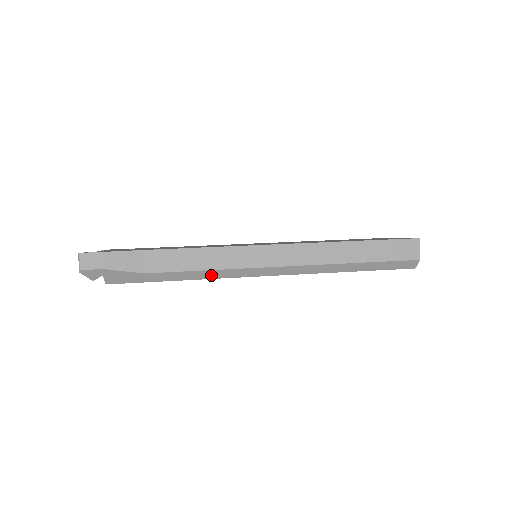
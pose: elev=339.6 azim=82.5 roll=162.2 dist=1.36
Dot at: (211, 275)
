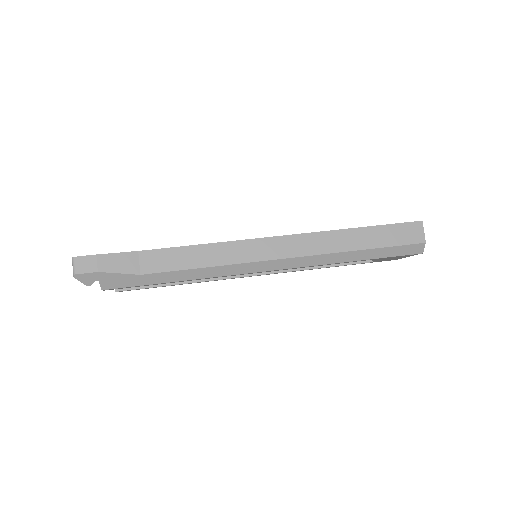
Dot at: (210, 273)
